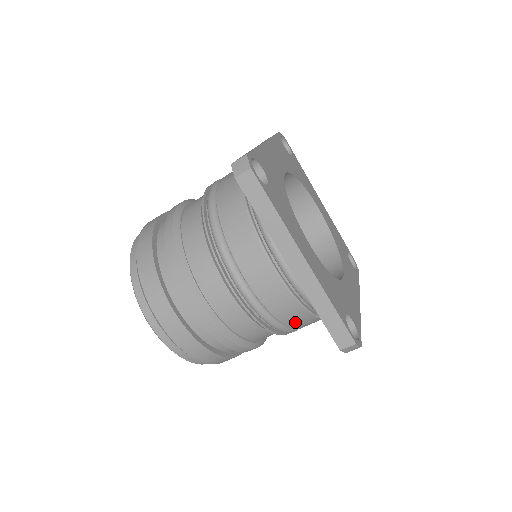
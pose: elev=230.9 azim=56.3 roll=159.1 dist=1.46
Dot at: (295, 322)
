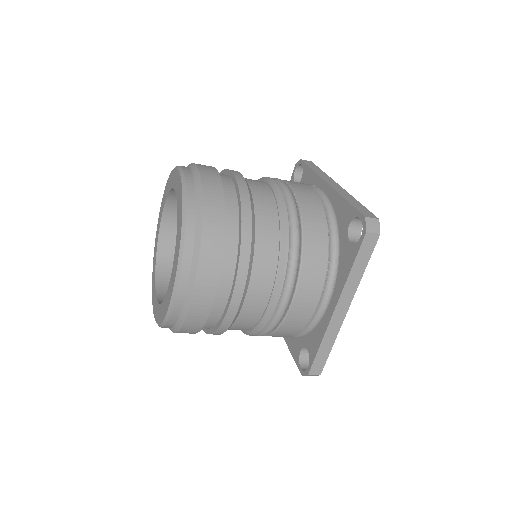
Dot at: (278, 335)
